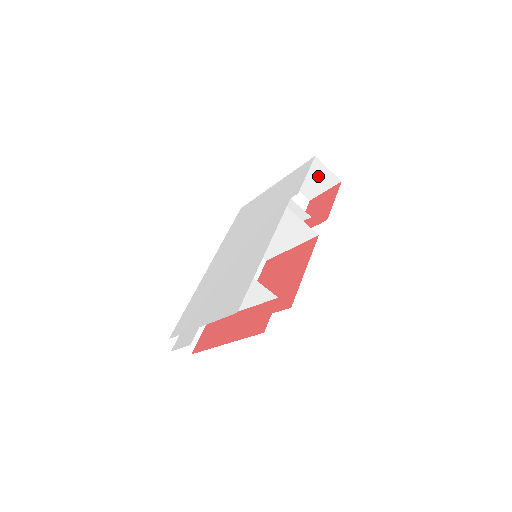
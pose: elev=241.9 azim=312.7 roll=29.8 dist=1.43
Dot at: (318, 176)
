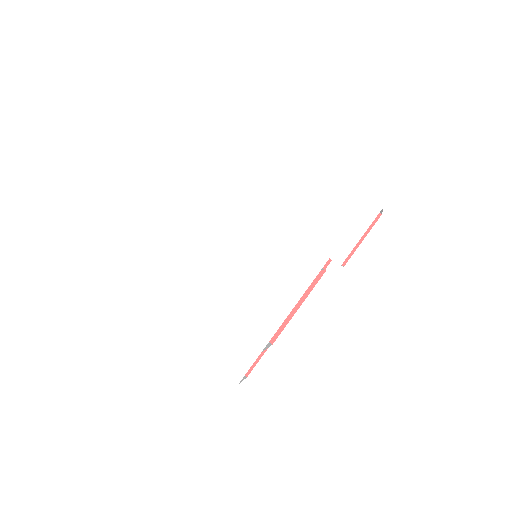
Dot at: occluded
